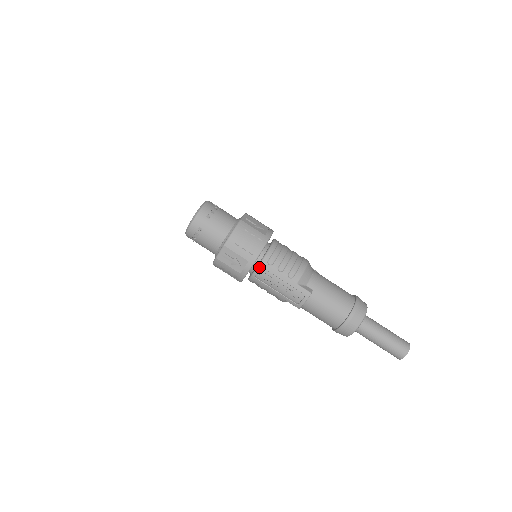
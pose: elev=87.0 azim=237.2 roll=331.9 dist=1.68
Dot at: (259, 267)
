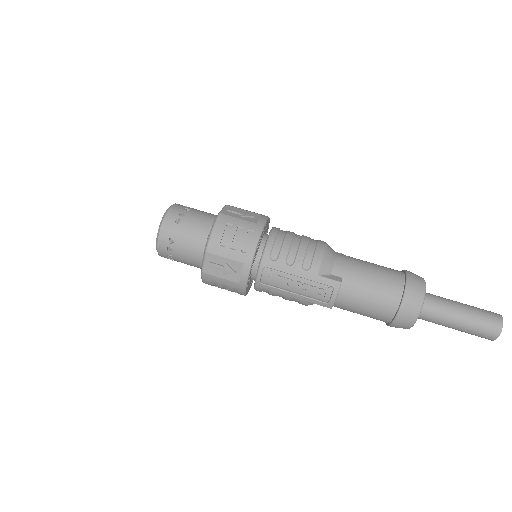
Dot at: (261, 267)
